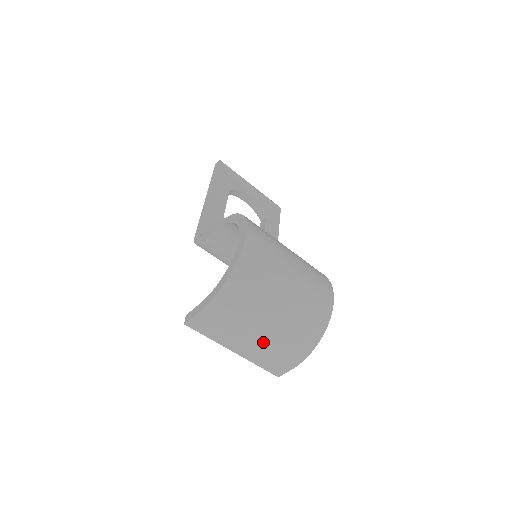
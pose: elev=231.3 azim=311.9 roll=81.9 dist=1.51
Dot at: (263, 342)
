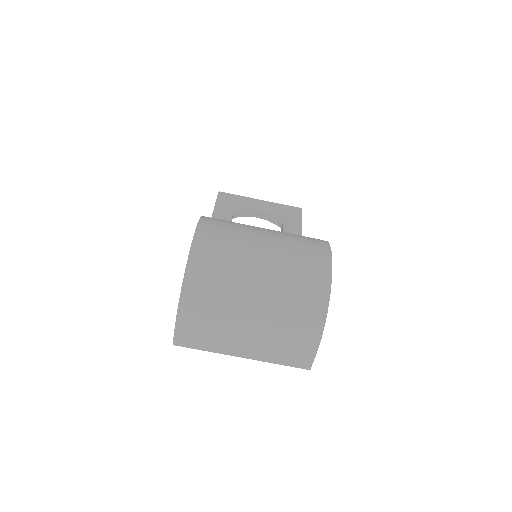
Dot at: (261, 333)
